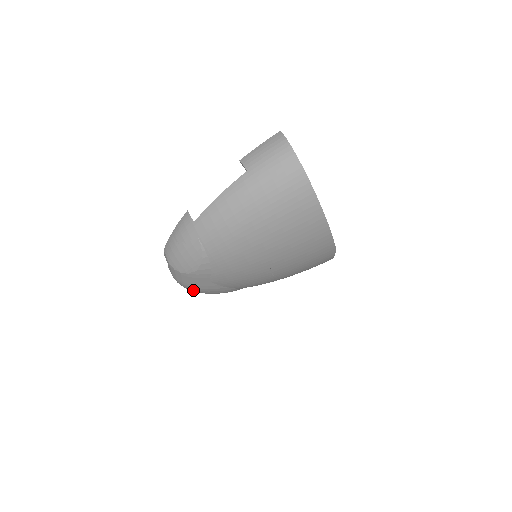
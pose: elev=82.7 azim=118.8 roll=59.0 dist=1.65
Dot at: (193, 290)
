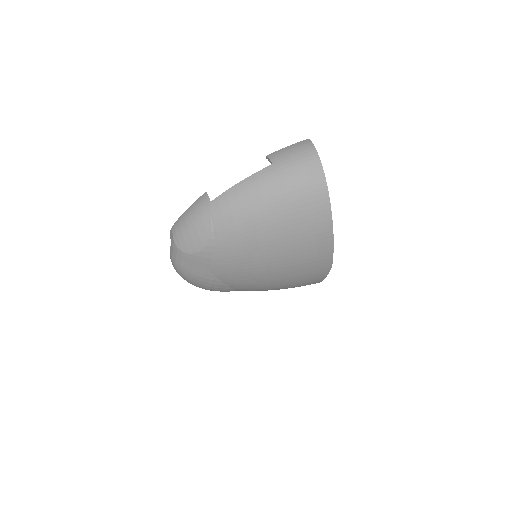
Dot at: (187, 277)
